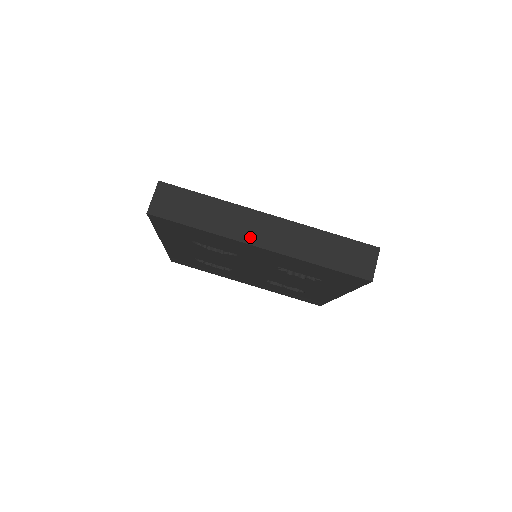
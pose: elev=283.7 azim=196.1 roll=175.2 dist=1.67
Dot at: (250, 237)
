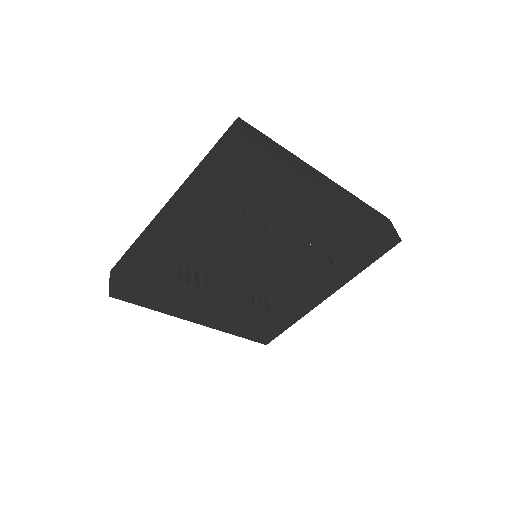
Dot at: (325, 187)
